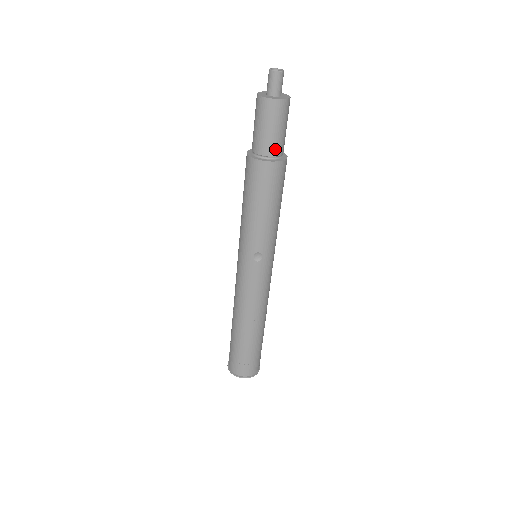
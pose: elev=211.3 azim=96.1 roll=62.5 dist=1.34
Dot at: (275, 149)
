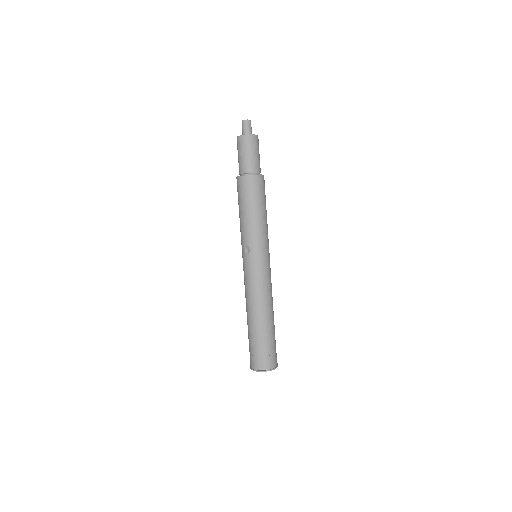
Dot at: (246, 168)
